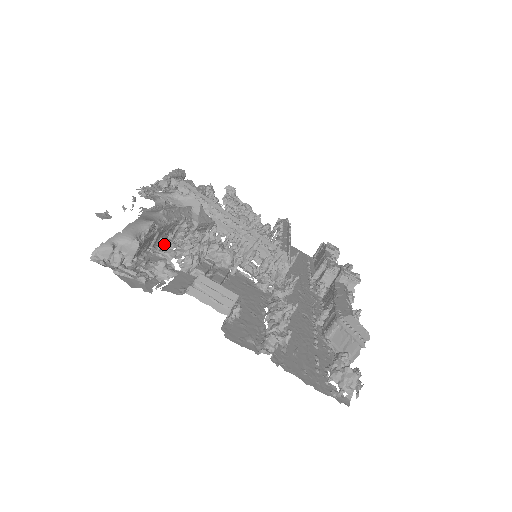
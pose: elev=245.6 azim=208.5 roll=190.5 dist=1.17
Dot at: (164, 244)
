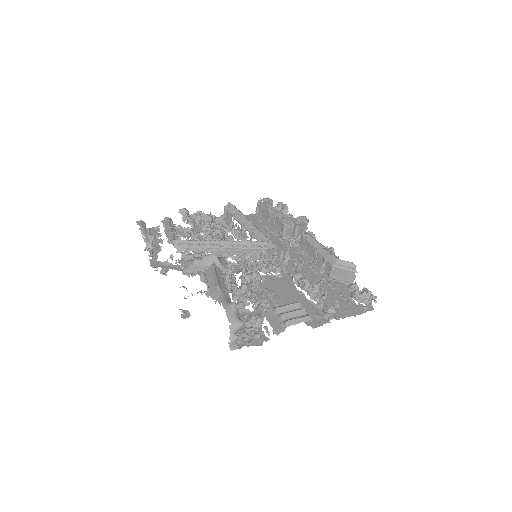
Dot at: occluded
